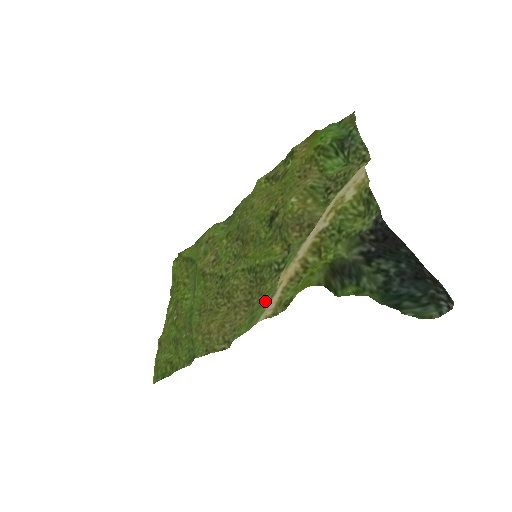
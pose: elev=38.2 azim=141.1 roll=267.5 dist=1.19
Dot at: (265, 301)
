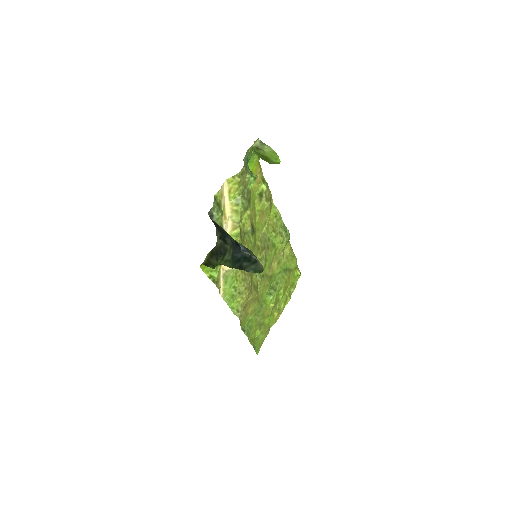
Dot at: (230, 283)
